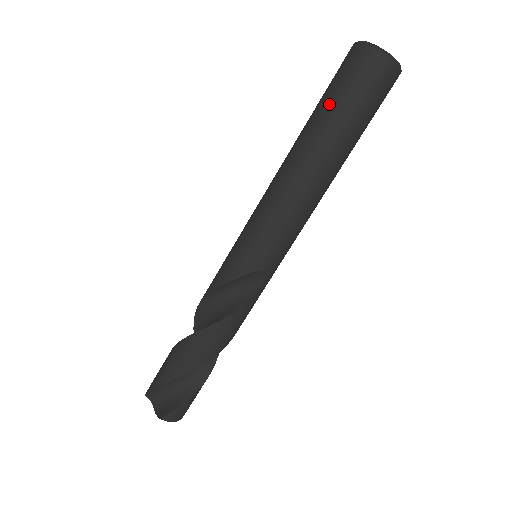
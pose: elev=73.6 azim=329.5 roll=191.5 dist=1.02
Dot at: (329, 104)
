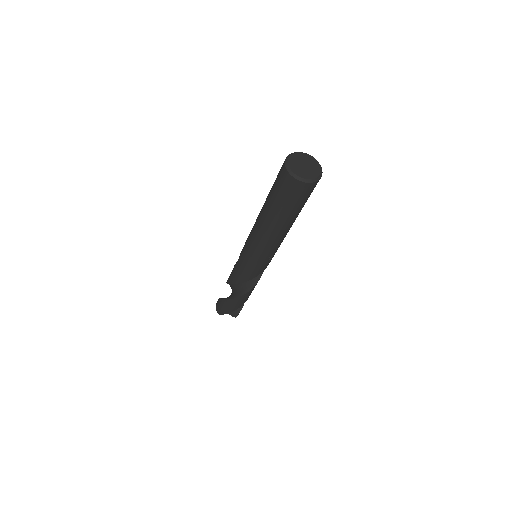
Dot at: (287, 210)
